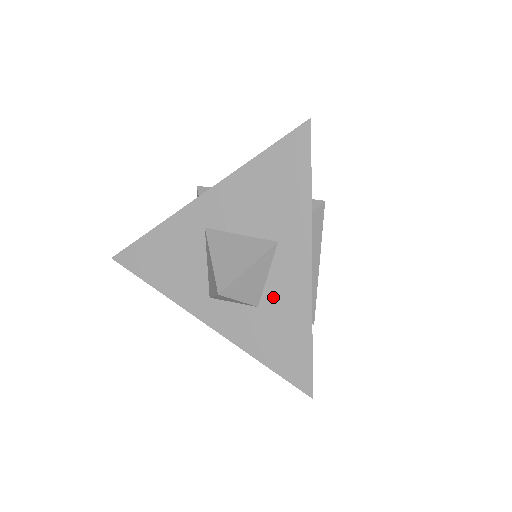
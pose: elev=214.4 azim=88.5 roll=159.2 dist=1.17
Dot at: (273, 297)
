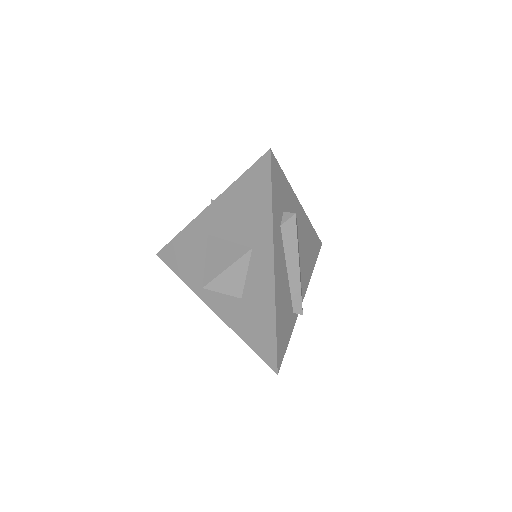
Dot at: (250, 292)
